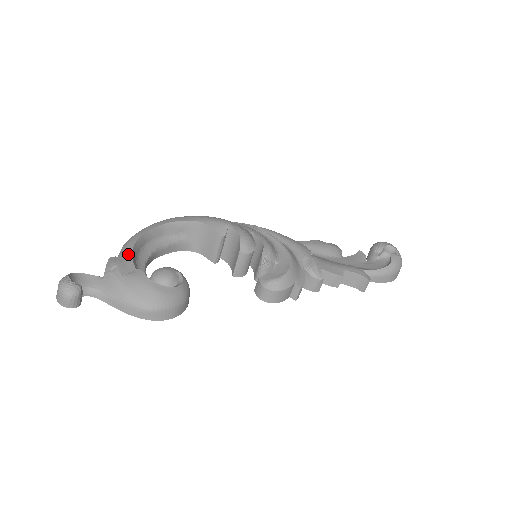
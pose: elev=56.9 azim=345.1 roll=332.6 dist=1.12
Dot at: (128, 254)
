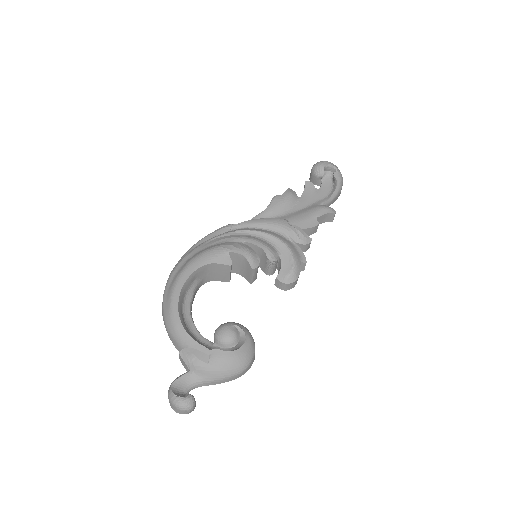
Dot at: (187, 338)
